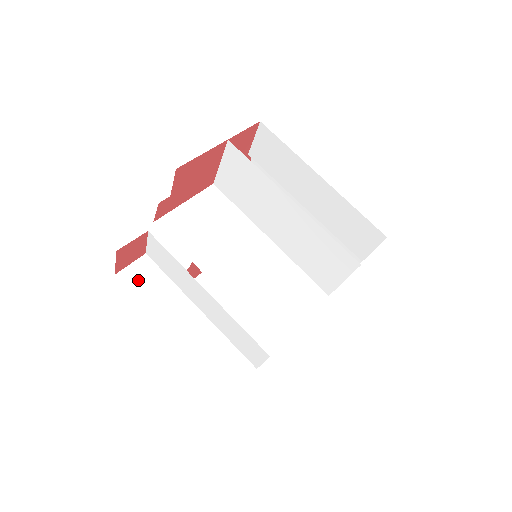
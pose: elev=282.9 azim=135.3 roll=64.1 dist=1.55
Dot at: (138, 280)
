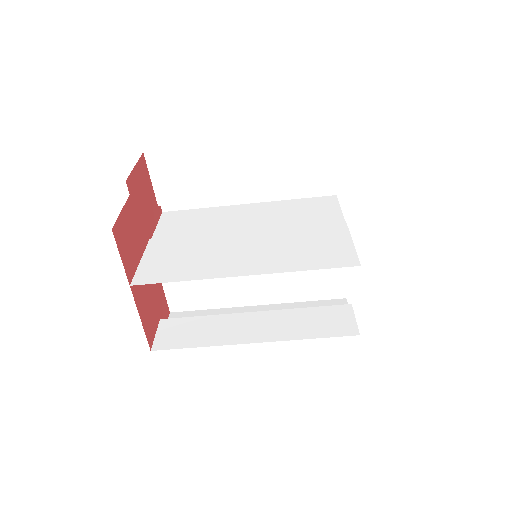
Dot at: occluded
